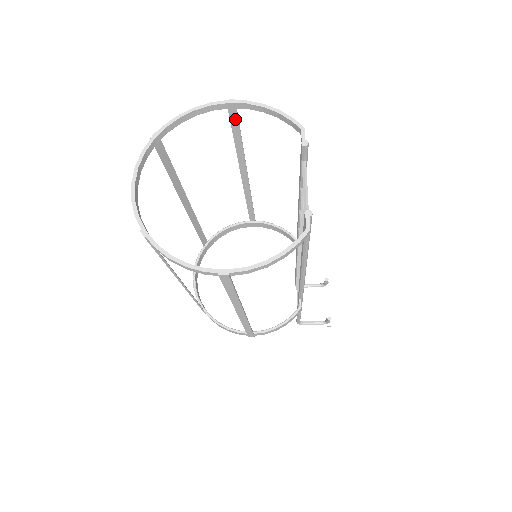
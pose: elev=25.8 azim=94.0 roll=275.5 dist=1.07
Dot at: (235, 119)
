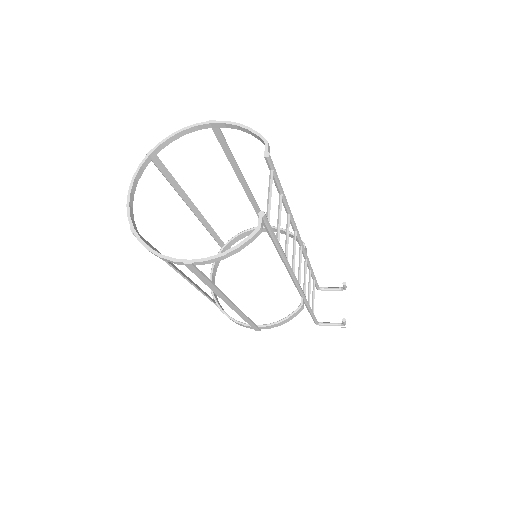
Dot at: (220, 136)
